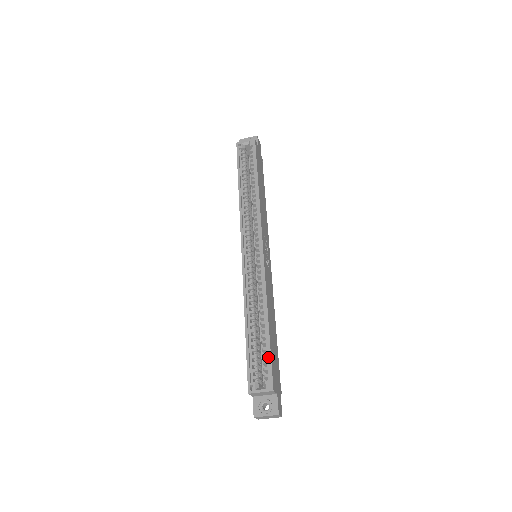
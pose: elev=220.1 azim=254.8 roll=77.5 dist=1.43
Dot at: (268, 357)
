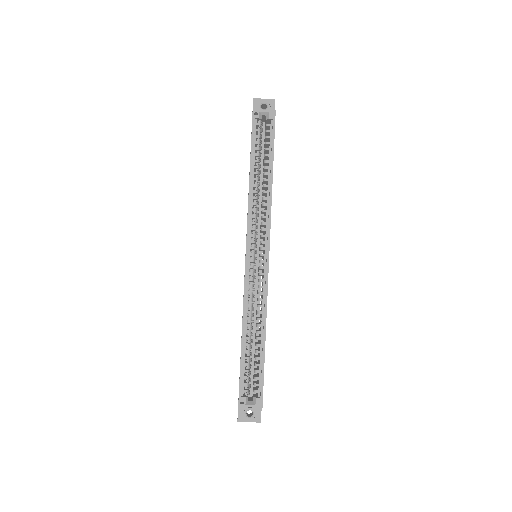
Dot at: (261, 375)
